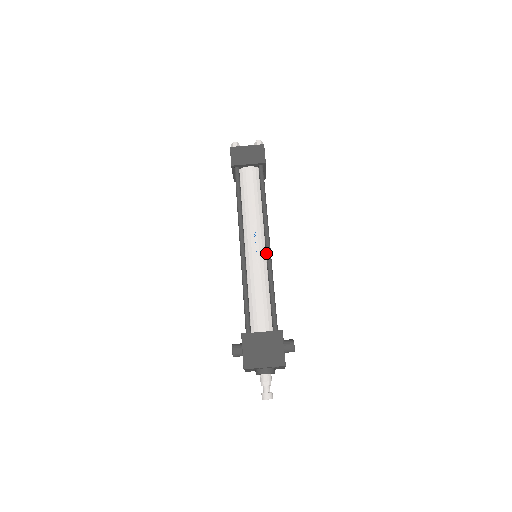
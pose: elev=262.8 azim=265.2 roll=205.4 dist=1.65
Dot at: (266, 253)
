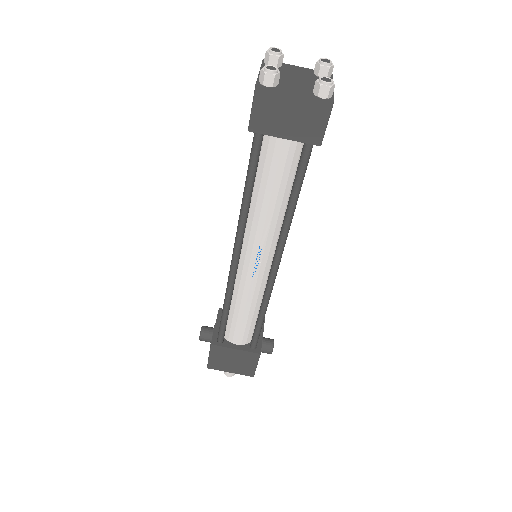
Dot at: (269, 277)
